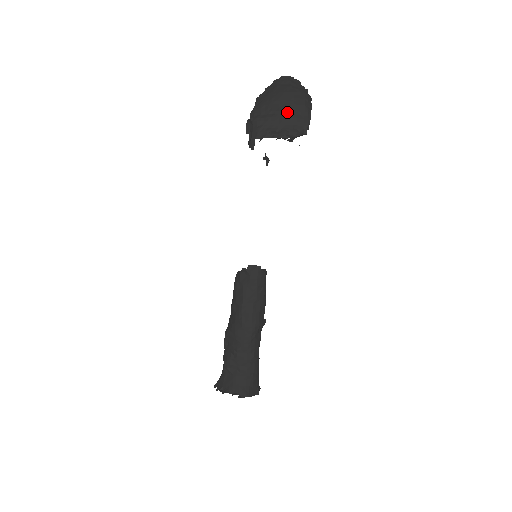
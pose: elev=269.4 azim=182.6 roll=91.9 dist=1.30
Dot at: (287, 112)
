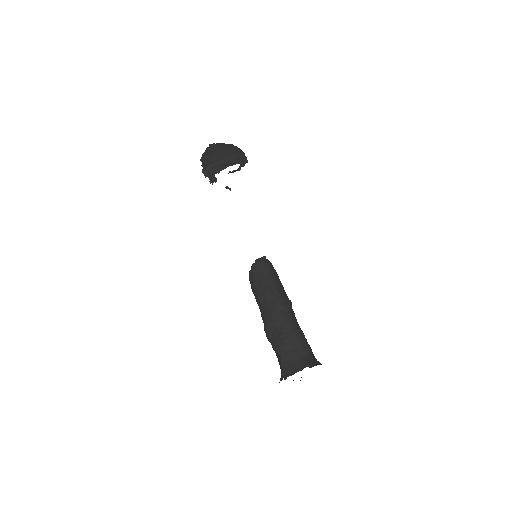
Dot at: (227, 153)
